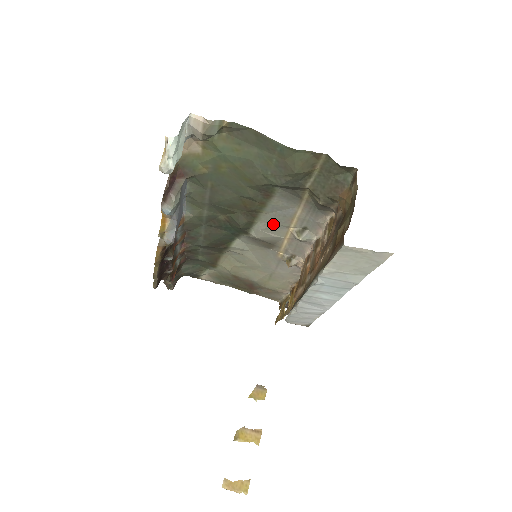
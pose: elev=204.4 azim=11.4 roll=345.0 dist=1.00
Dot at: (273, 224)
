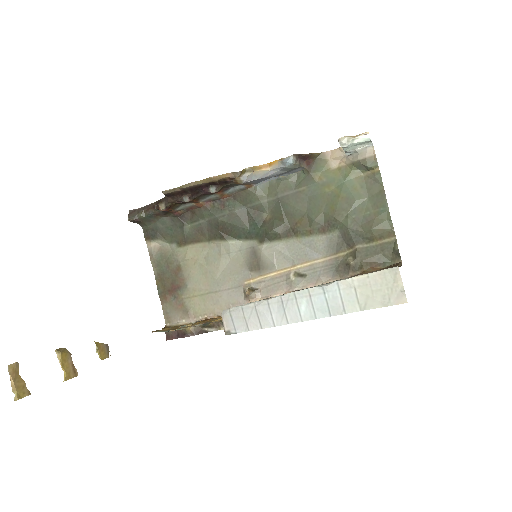
Dot at: (289, 253)
